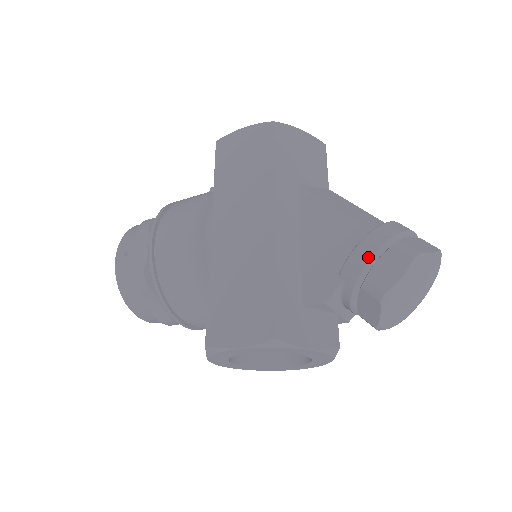
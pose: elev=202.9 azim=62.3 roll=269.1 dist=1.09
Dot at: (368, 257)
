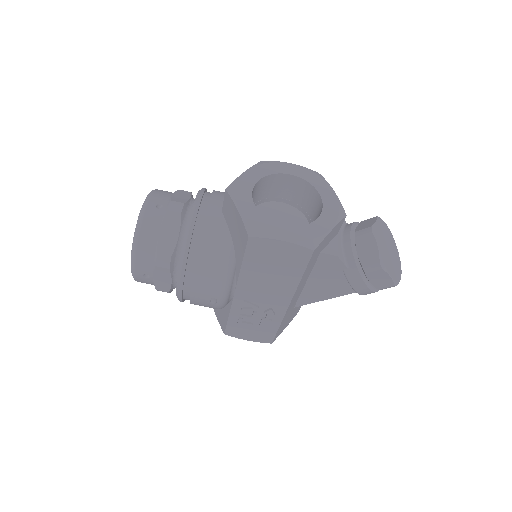
Dot at: occluded
